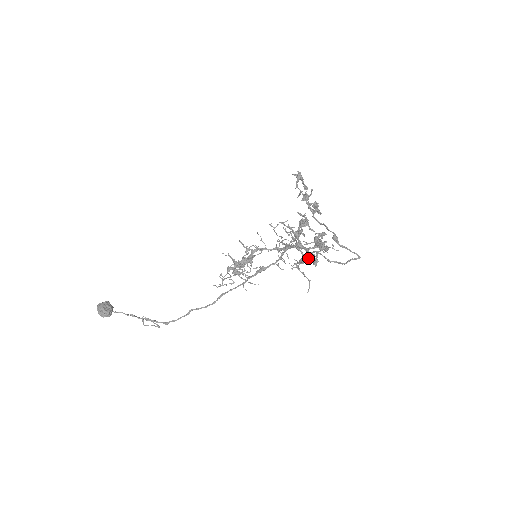
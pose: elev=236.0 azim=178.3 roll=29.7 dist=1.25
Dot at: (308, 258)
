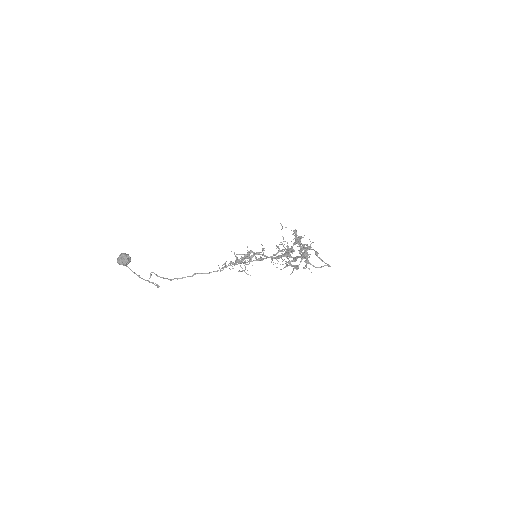
Dot at: (295, 260)
